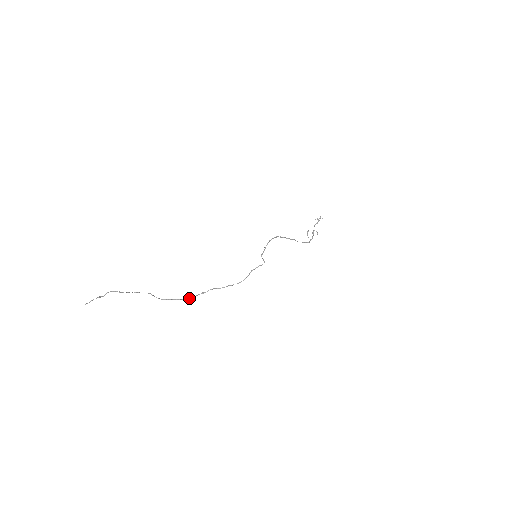
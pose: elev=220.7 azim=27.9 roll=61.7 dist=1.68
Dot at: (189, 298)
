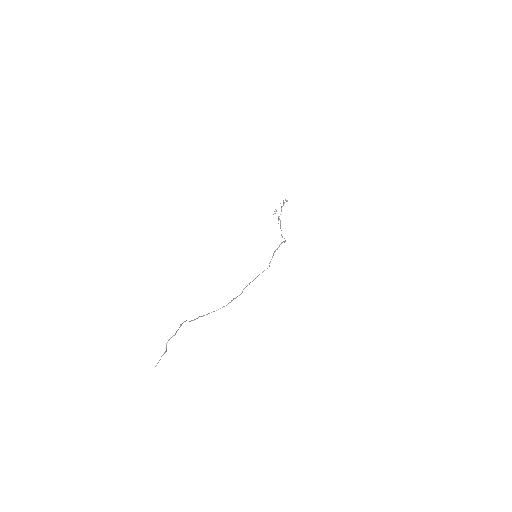
Dot at: occluded
